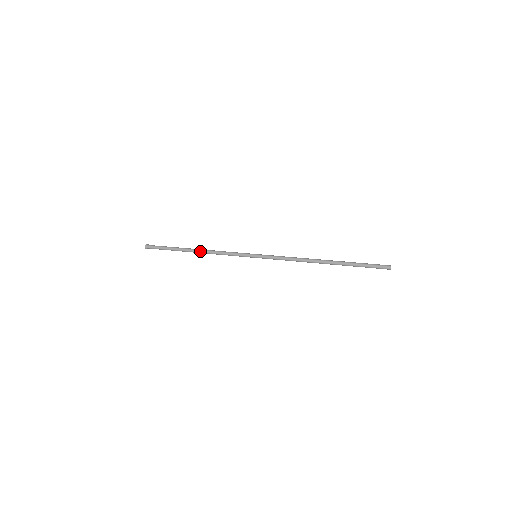
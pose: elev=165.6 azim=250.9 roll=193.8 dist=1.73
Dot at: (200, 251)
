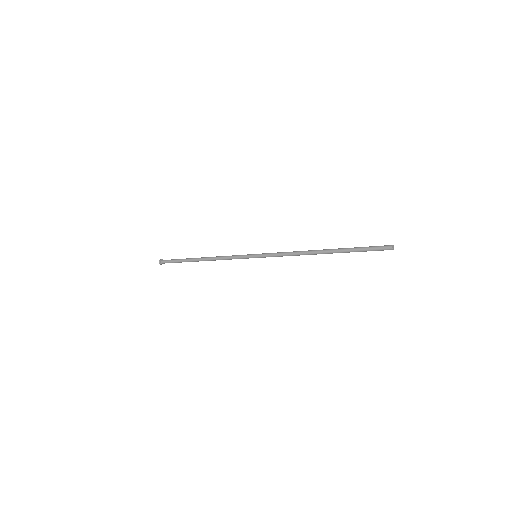
Dot at: (205, 260)
